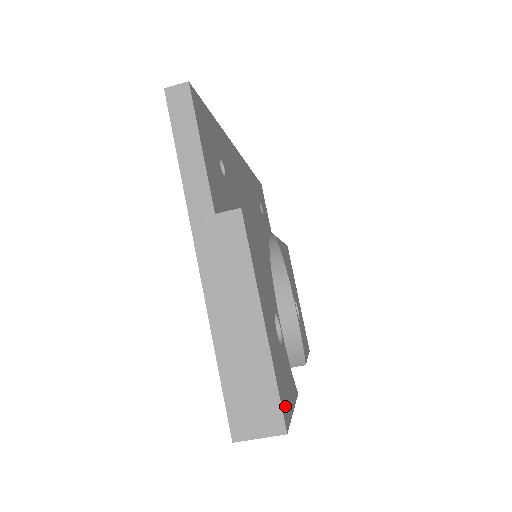
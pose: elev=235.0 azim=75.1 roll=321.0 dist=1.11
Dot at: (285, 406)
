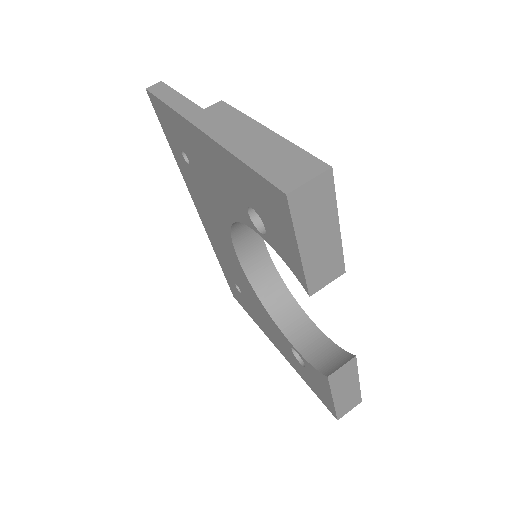
Dot at: occluded
